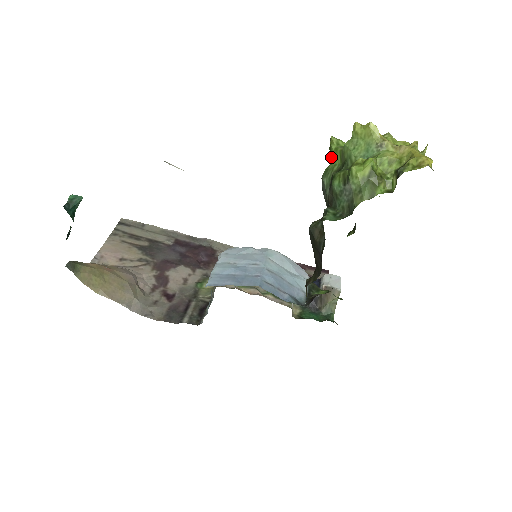
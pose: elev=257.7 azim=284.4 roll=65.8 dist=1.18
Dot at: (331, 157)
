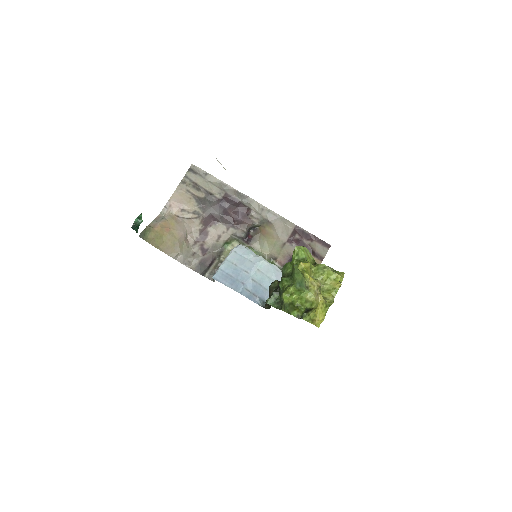
Dot at: (292, 258)
